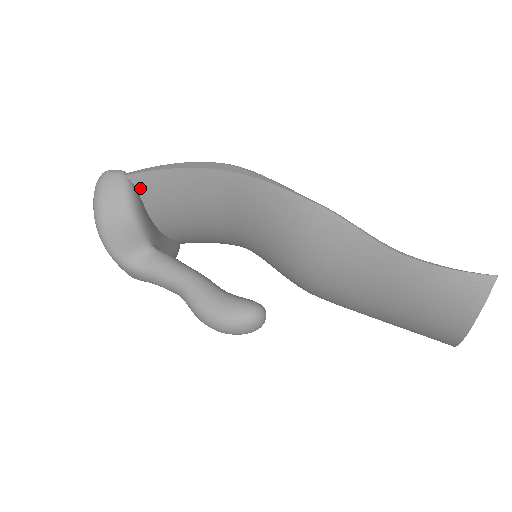
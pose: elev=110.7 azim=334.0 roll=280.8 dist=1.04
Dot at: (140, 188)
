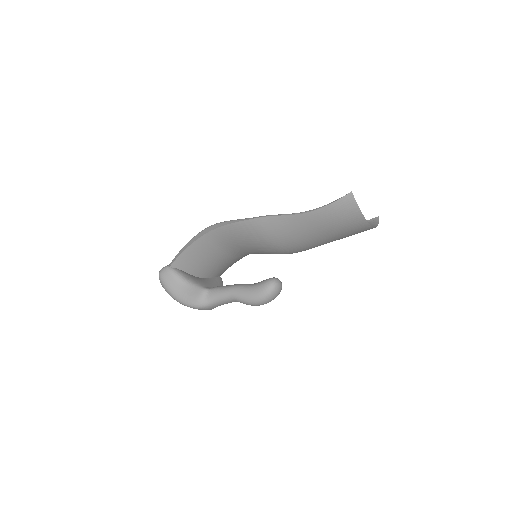
Dot at: (180, 267)
